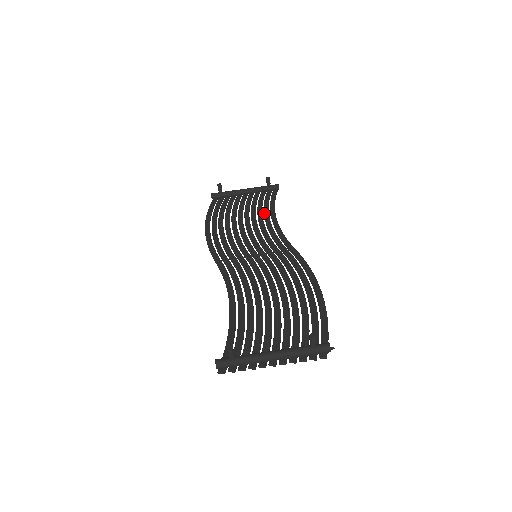
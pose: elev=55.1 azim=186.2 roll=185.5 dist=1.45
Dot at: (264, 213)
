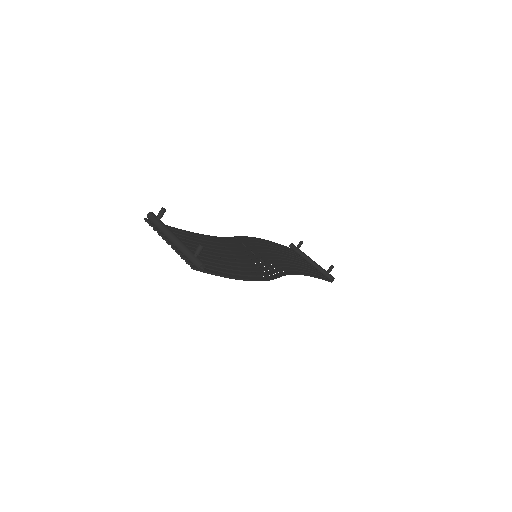
Dot at: (300, 268)
